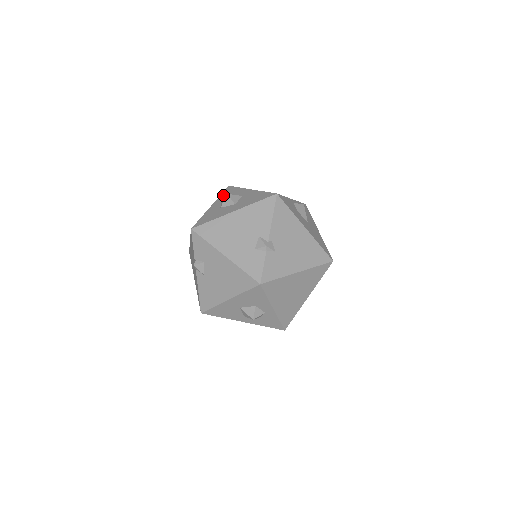
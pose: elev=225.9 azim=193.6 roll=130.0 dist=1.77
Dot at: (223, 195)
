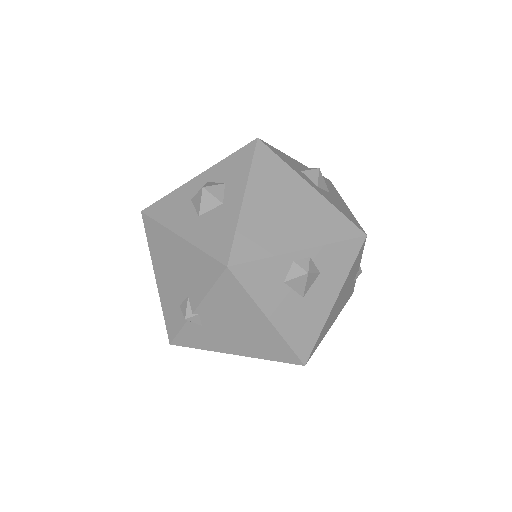
Dot at: (226, 163)
